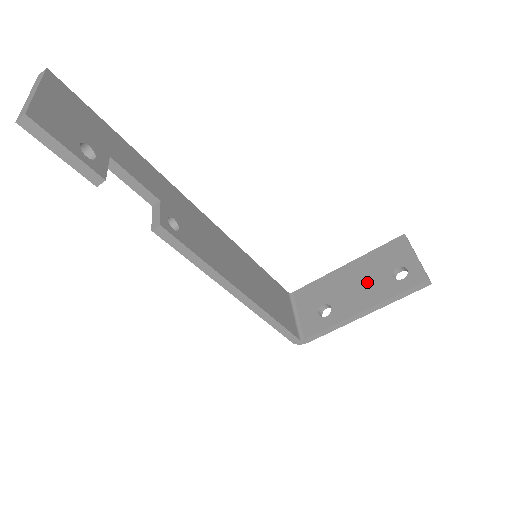
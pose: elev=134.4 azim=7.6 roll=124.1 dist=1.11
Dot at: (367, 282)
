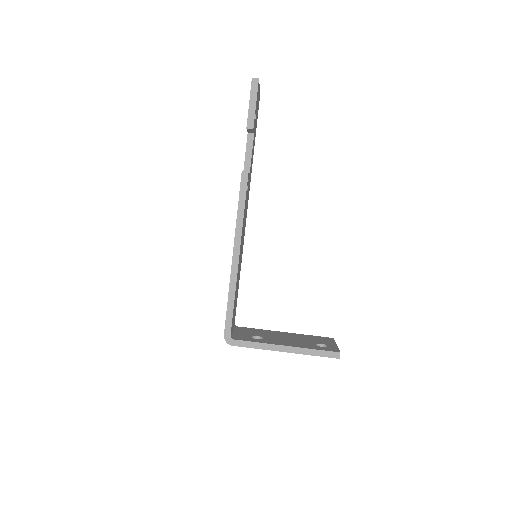
Dot at: (296, 340)
